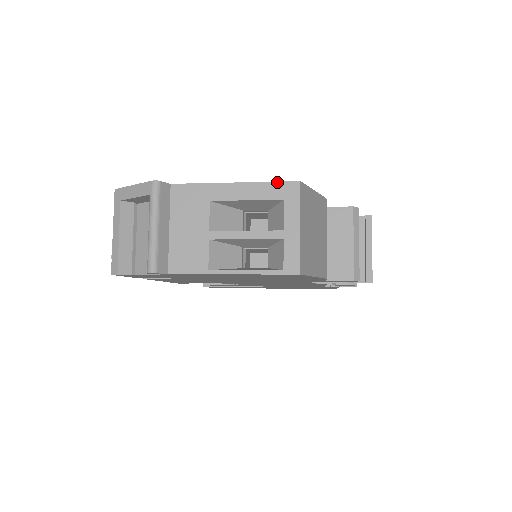
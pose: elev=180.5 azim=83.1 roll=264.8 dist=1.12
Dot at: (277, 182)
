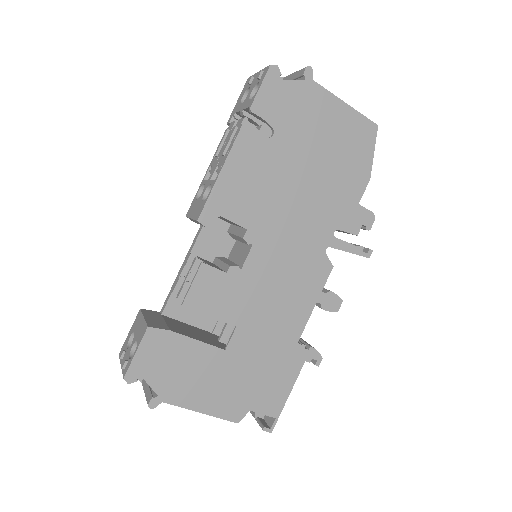
Dot at: occluded
